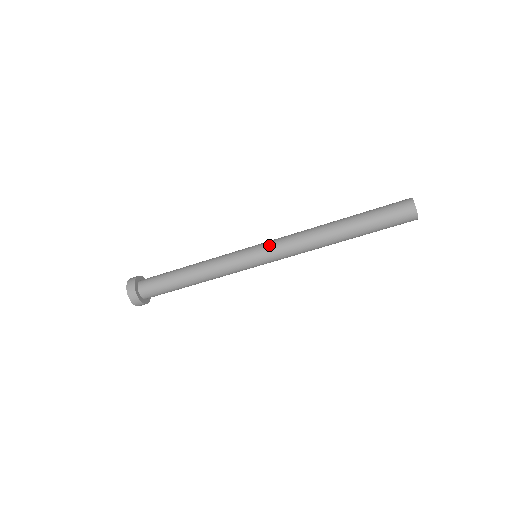
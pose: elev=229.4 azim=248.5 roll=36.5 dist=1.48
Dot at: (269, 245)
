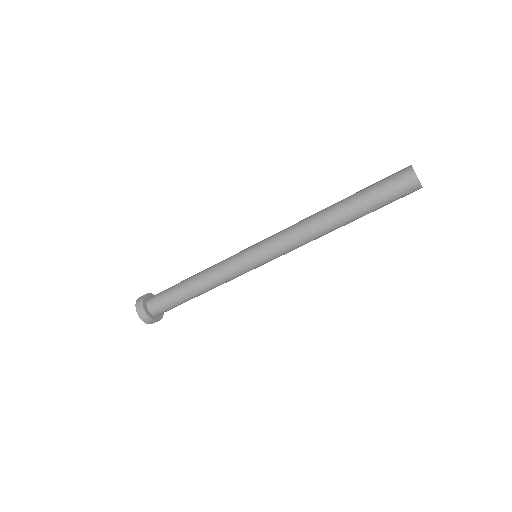
Dot at: (266, 241)
